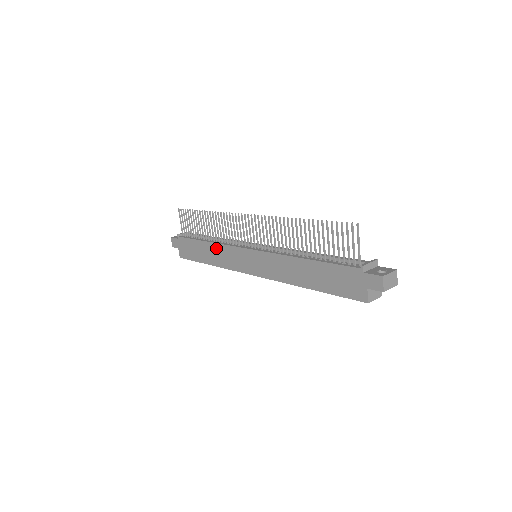
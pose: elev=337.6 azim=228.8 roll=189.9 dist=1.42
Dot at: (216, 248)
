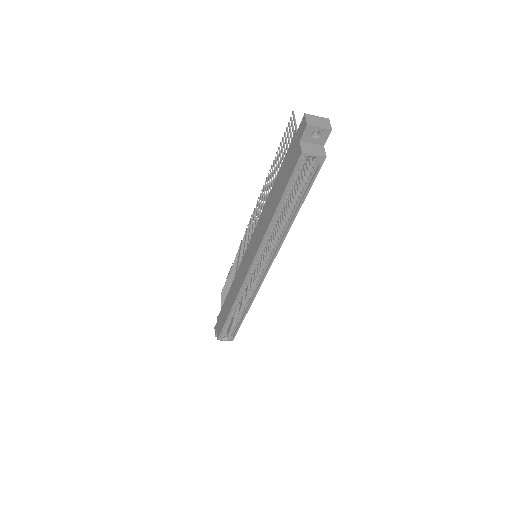
Dot at: (233, 285)
